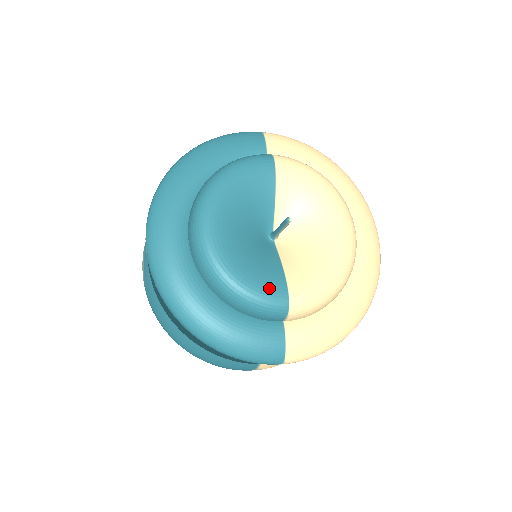
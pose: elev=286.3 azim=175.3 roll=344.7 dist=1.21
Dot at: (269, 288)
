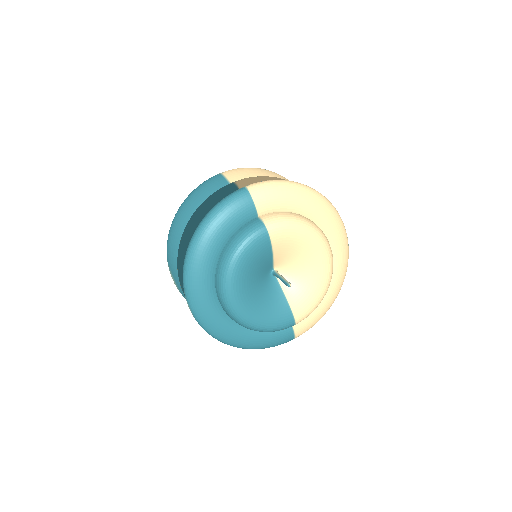
Dot at: (282, 320)
